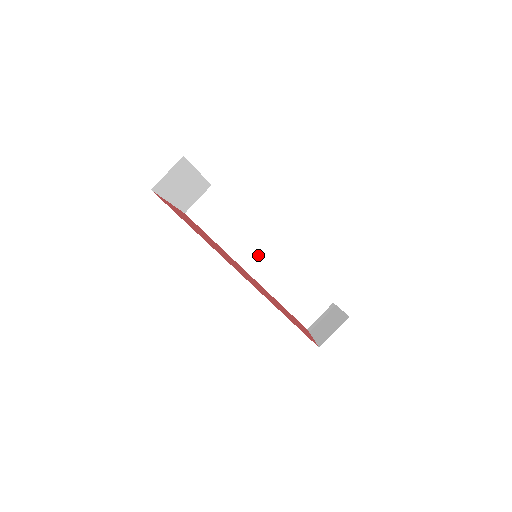
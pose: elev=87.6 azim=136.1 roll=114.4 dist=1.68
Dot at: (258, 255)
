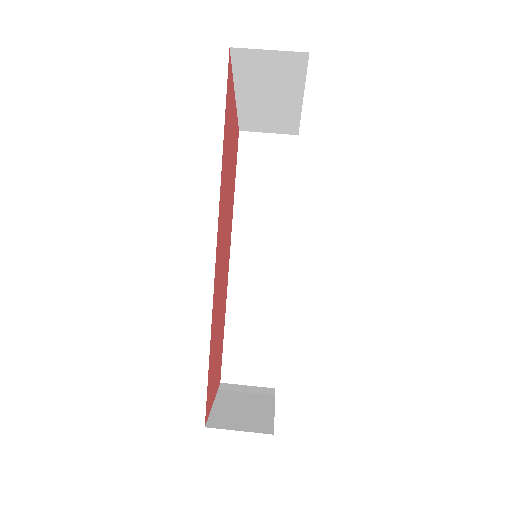
Dot at: (260, 257)
